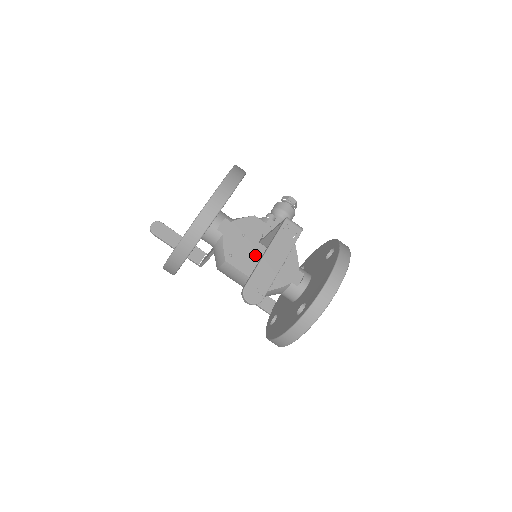
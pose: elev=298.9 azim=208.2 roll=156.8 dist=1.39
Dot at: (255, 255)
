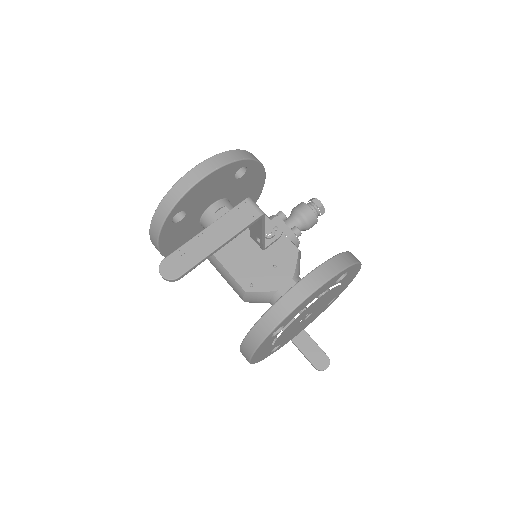
Dot at: (244, 250)
